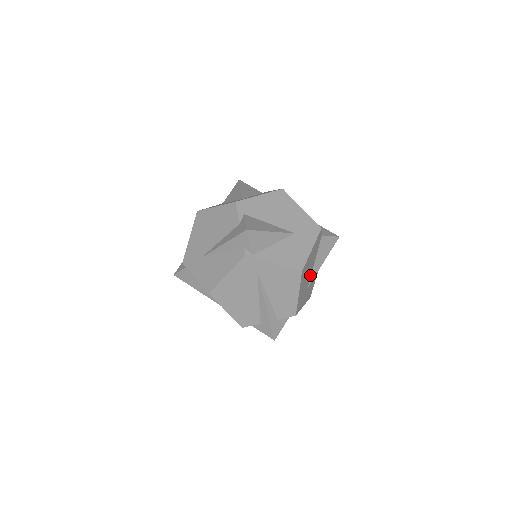
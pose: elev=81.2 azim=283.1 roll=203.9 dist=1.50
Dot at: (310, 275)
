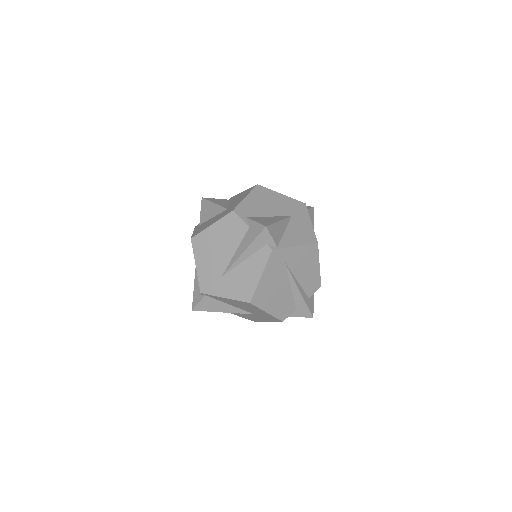
Dot at: occluded
